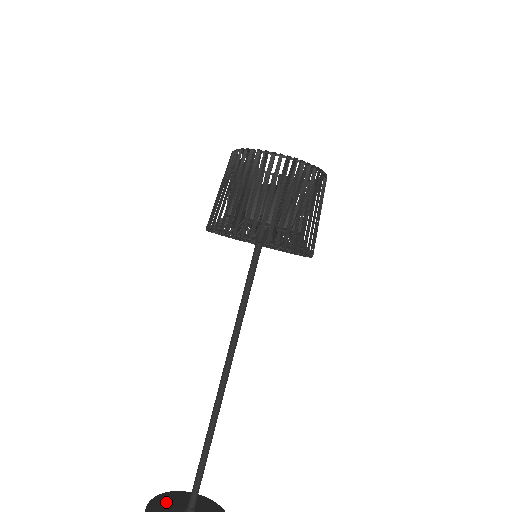
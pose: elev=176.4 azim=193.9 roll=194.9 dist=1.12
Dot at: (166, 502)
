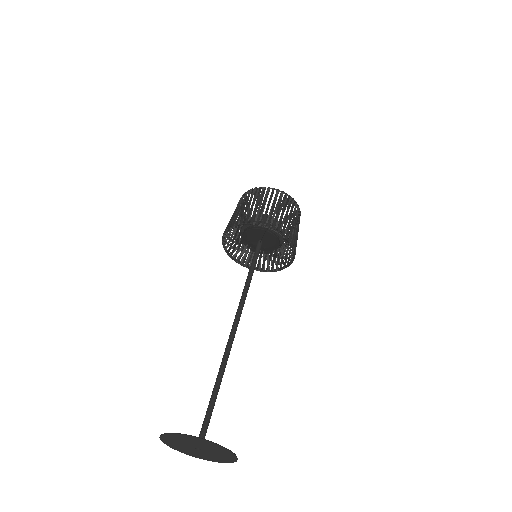
Dot at: occluded
